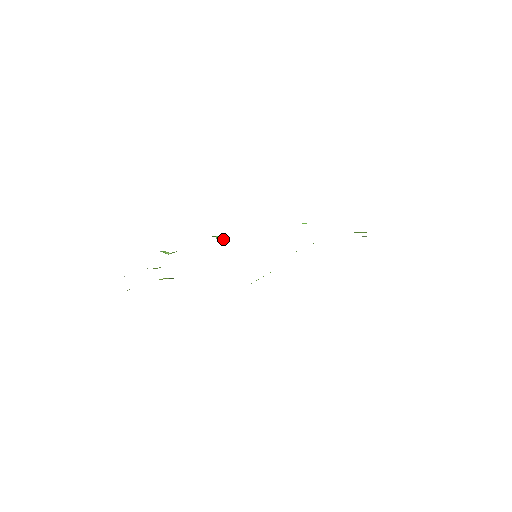
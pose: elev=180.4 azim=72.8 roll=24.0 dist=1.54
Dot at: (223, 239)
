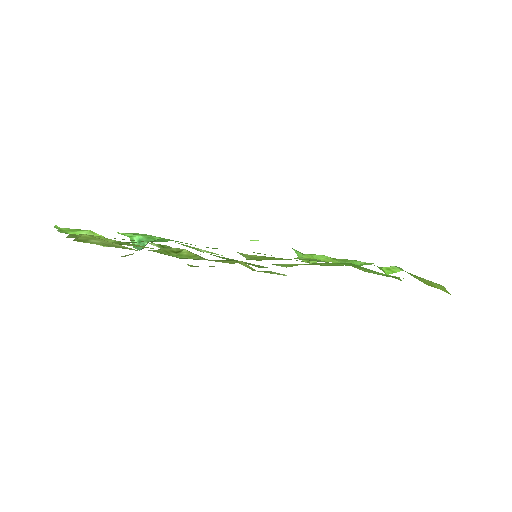
Dot at: (143, 243)
